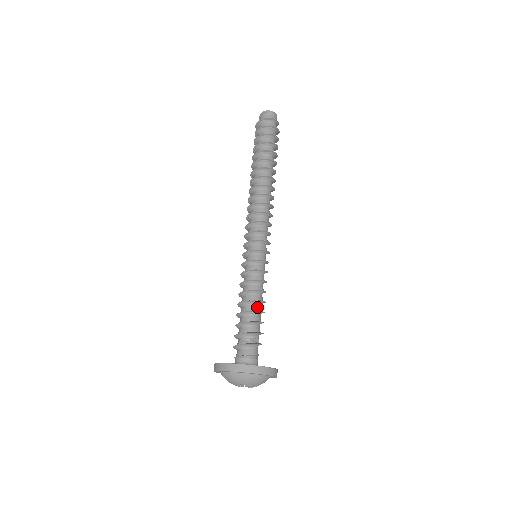
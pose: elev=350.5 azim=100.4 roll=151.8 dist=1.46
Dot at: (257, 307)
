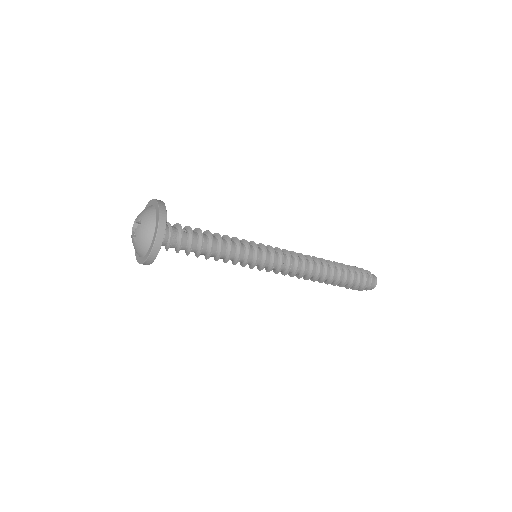
Dot at: occluded
